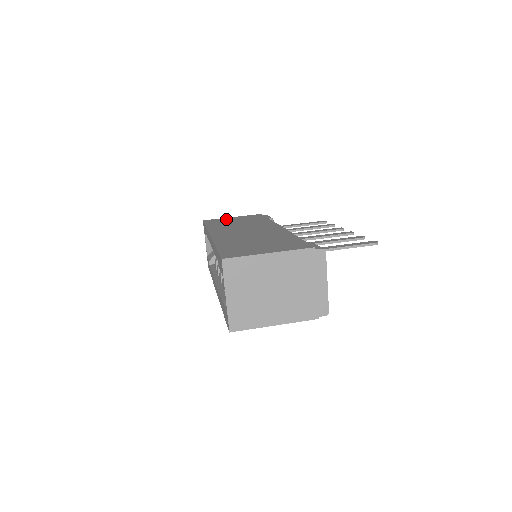
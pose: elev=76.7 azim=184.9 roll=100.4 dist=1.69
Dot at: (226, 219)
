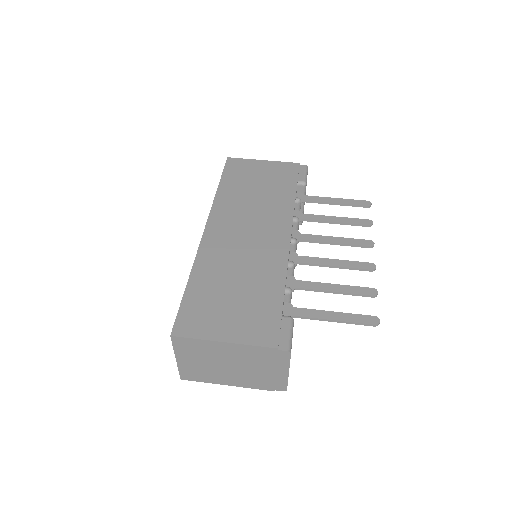
Dot at: (252, 167)
